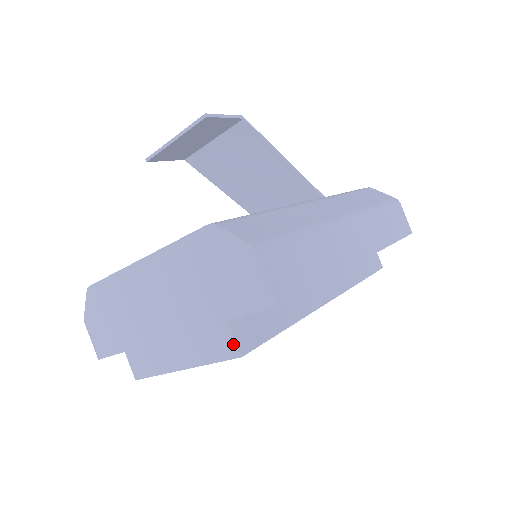
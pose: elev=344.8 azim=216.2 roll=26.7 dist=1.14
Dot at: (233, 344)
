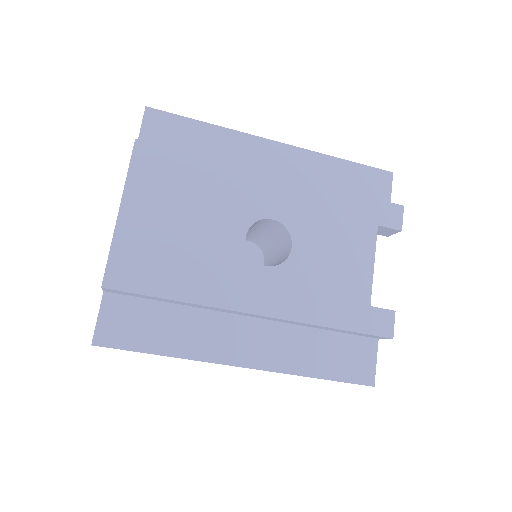
Dot at: occluded
